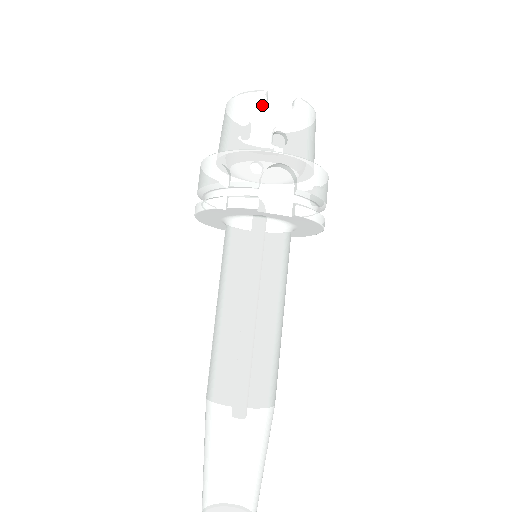
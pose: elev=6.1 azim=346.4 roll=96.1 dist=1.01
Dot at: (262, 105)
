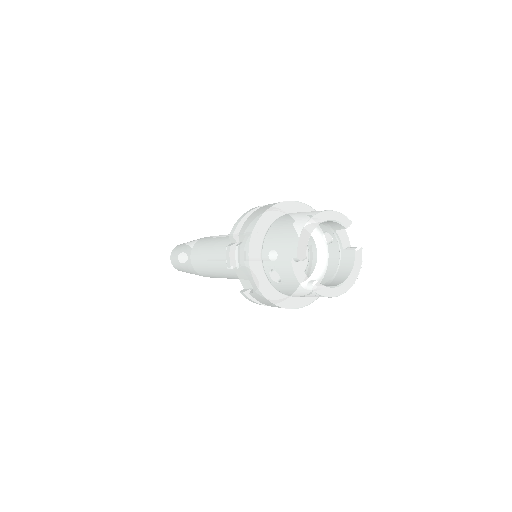
Dot at: (288, 259)
